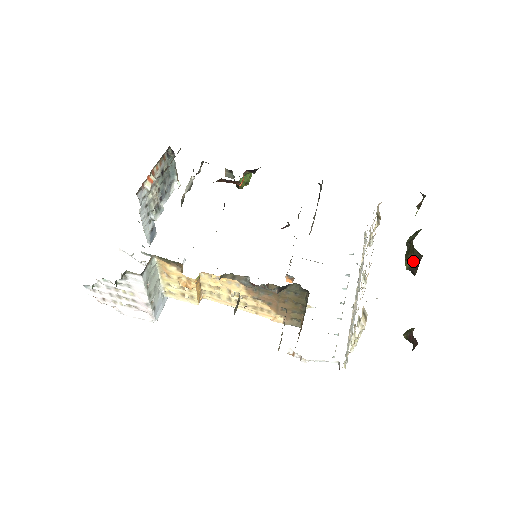
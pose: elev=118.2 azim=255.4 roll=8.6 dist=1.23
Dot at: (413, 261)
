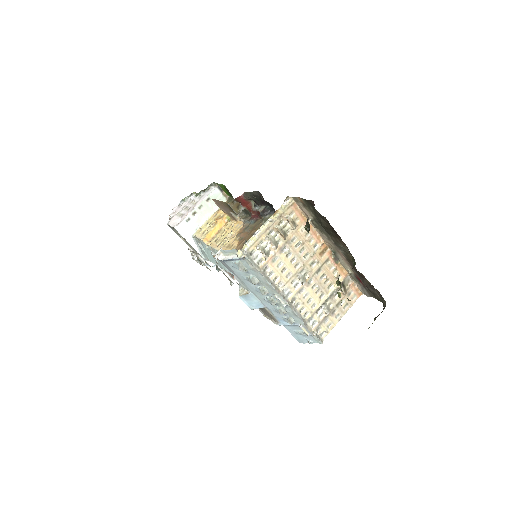
Dot at: occluded
